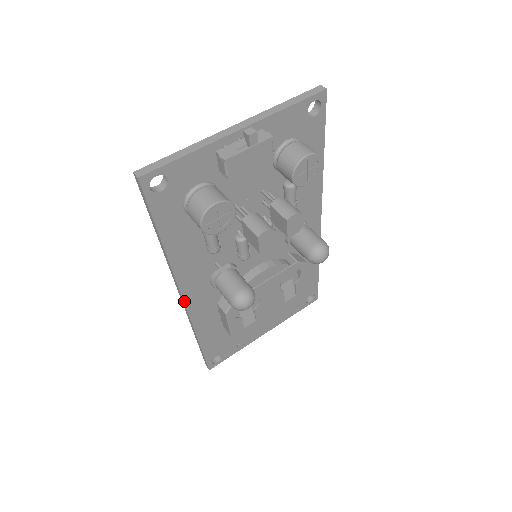
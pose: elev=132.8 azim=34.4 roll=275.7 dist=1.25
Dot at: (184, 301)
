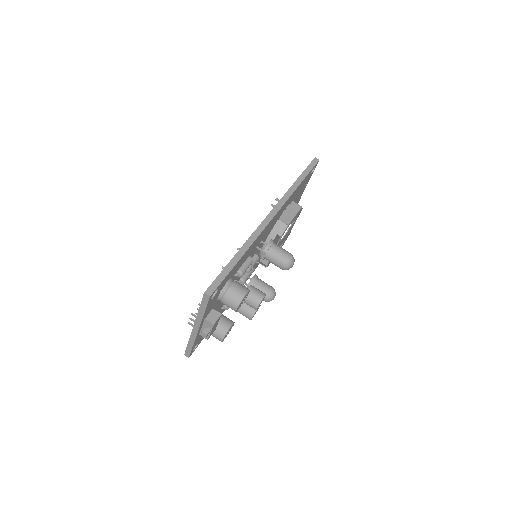
Dot at: occluded
